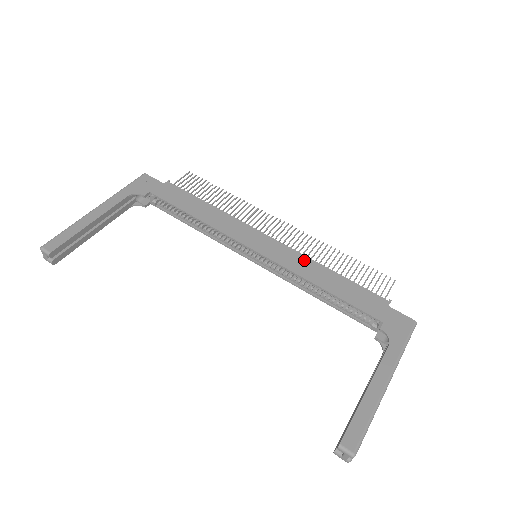
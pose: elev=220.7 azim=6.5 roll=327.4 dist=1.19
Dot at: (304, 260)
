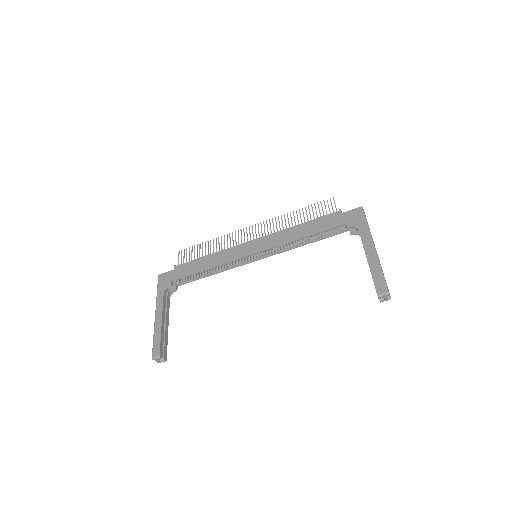
Dot at: (280, 234)
